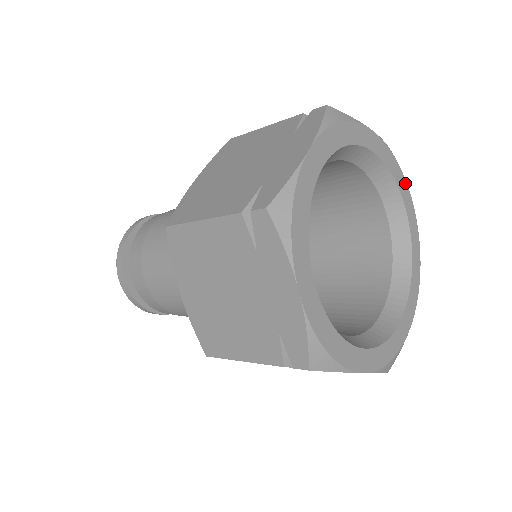
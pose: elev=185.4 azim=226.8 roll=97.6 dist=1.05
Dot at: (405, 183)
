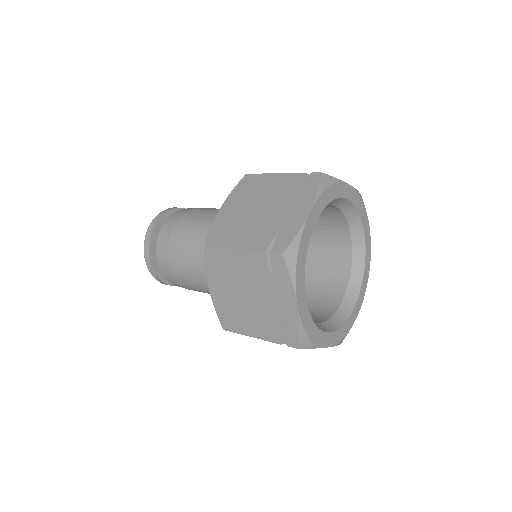
Dot at: (337, 185)
